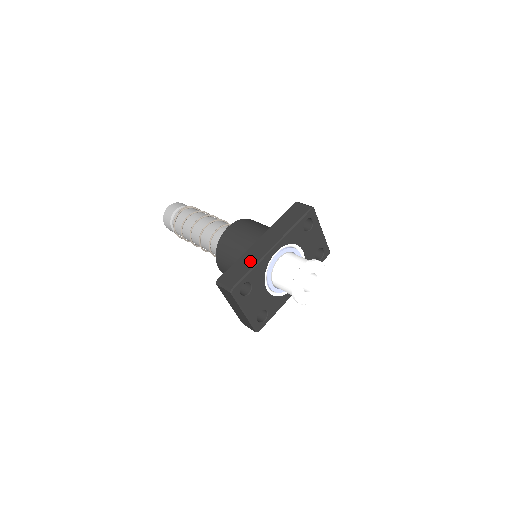
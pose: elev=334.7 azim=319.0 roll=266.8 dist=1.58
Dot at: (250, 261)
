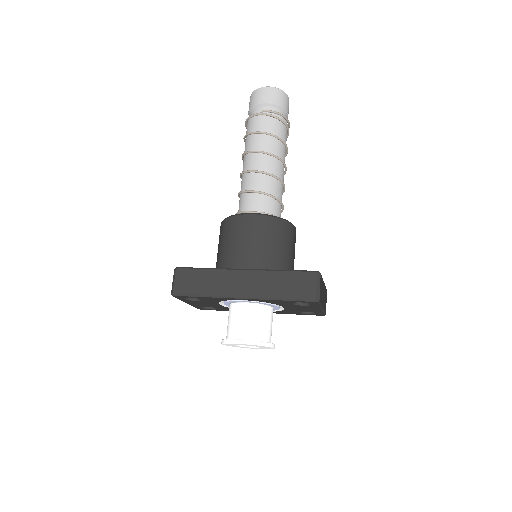
Dot at: (212, 286)
